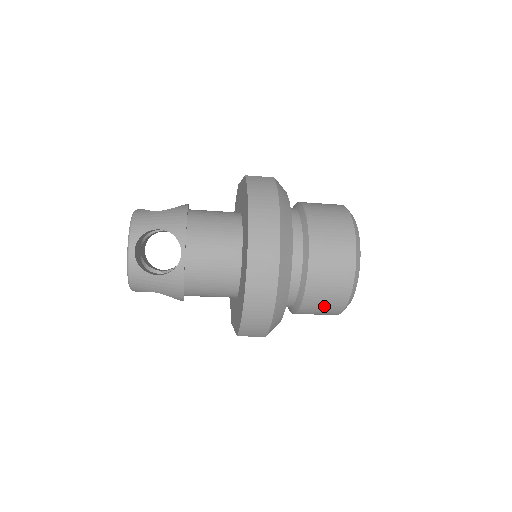
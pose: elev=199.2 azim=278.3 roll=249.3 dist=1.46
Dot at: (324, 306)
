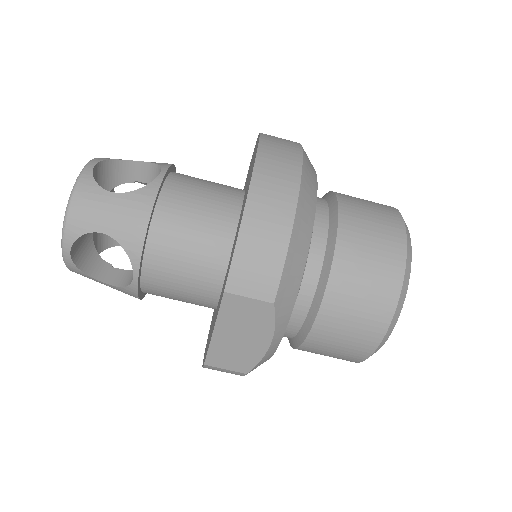
Dot at: (367, 283)
